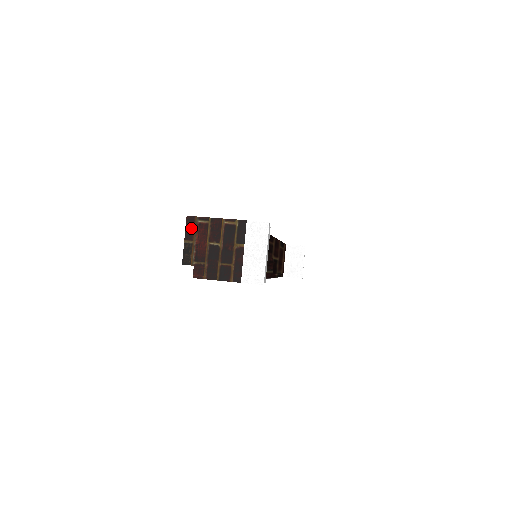
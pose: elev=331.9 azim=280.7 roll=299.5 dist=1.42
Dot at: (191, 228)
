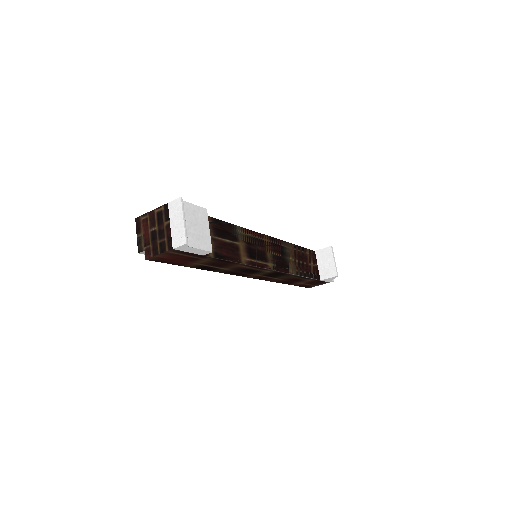
Dot at: (139, 225)
